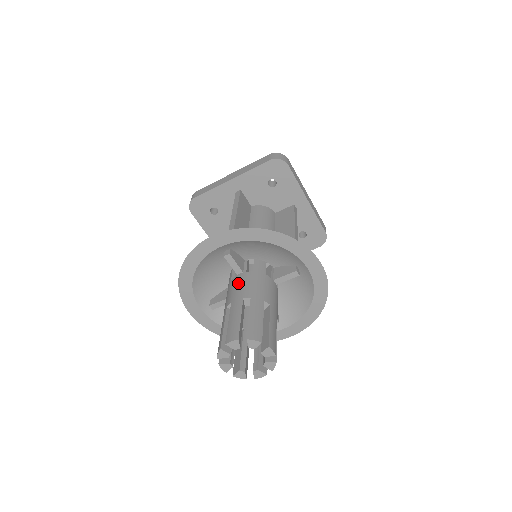
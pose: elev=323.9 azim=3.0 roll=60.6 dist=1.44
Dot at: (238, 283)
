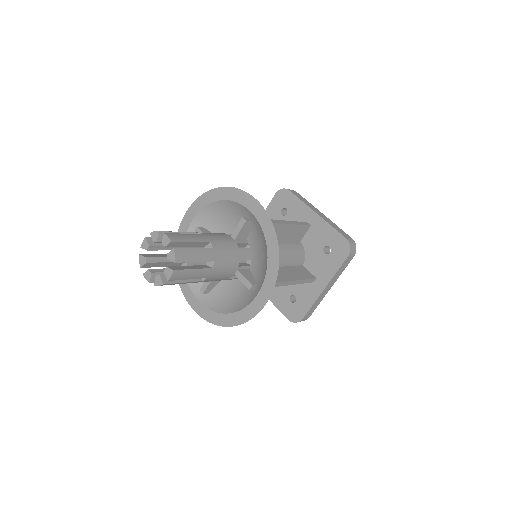
Dot at: occluded
